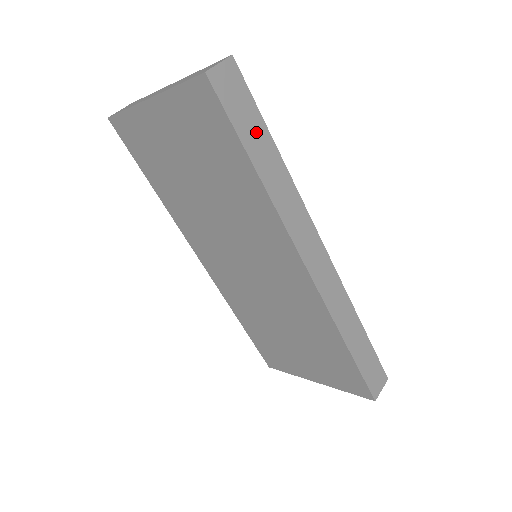
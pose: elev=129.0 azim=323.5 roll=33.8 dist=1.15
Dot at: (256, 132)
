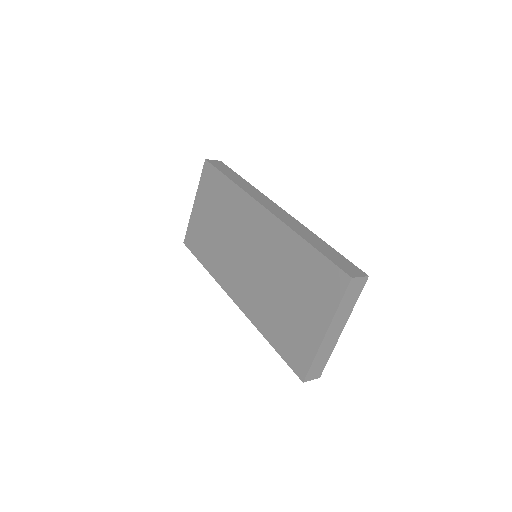
Dot at: (231, 173)
